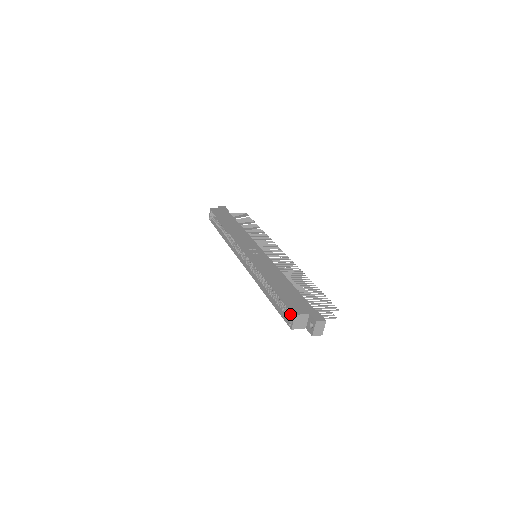
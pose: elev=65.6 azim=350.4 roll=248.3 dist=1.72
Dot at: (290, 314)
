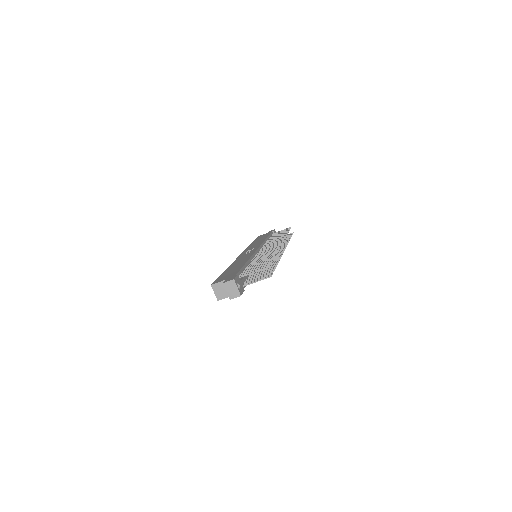
Dot at: occluded
